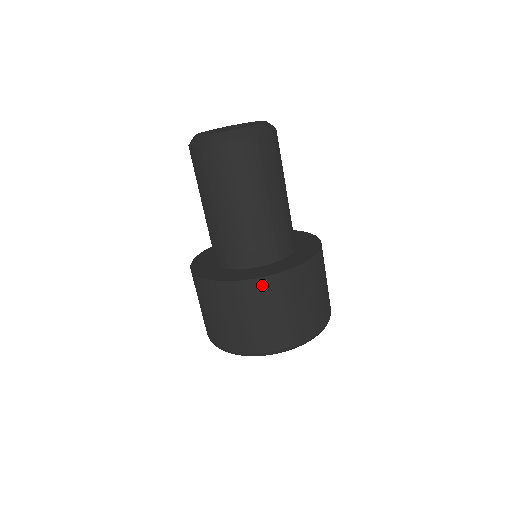
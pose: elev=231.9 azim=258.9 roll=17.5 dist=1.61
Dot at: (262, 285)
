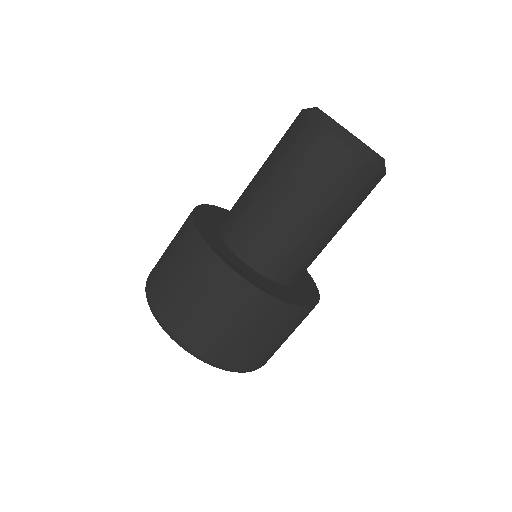
Dot at: (236, 284)
